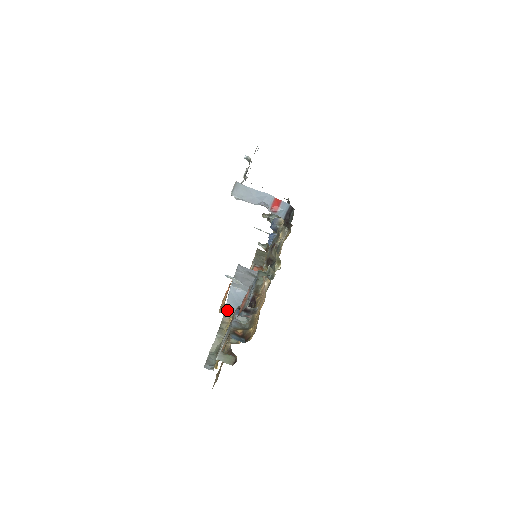
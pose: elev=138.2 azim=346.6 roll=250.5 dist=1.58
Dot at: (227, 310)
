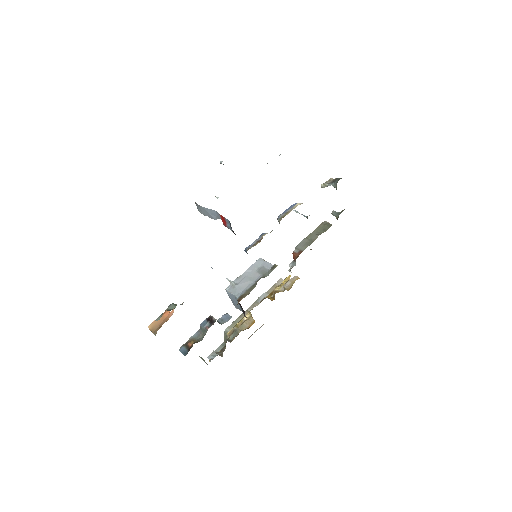
Dot at: (236, 307)
